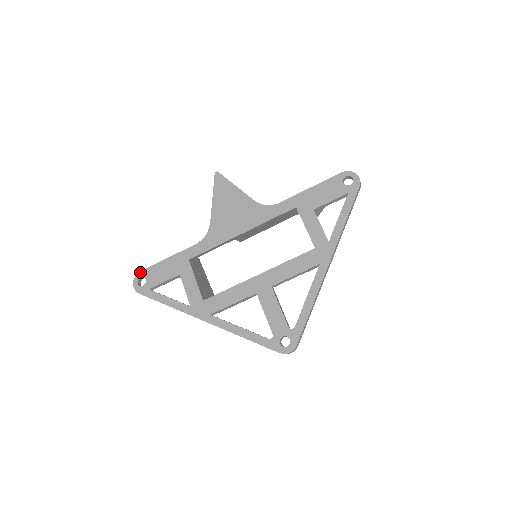
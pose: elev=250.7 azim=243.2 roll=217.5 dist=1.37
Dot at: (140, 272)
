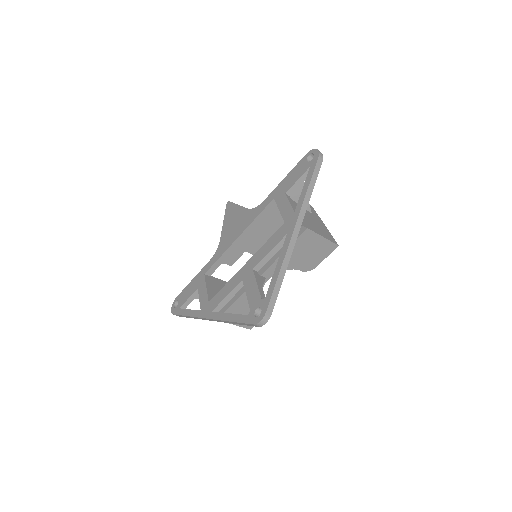
Dot at: (176, 298)
